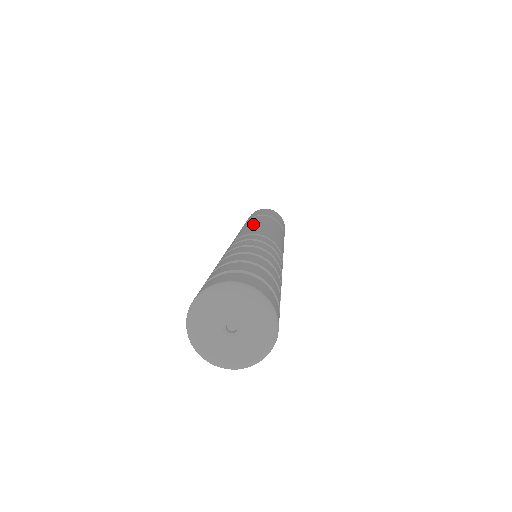
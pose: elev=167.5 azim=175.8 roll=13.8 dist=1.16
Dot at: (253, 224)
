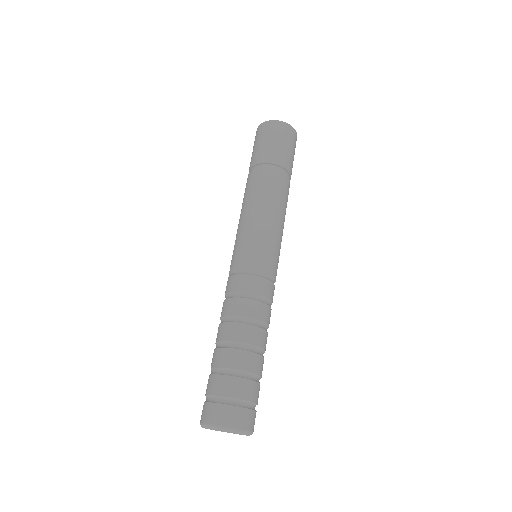
Dot at: (239, 223)
